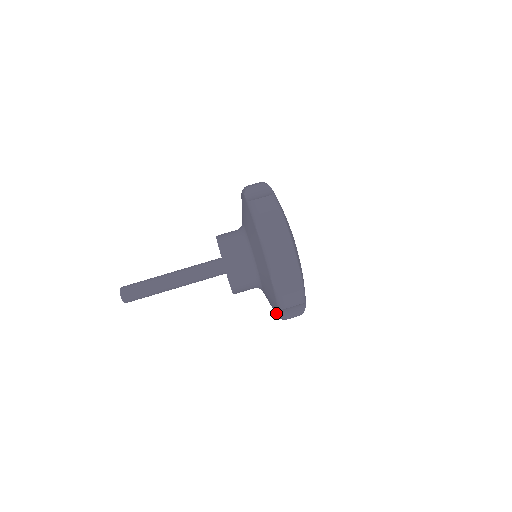
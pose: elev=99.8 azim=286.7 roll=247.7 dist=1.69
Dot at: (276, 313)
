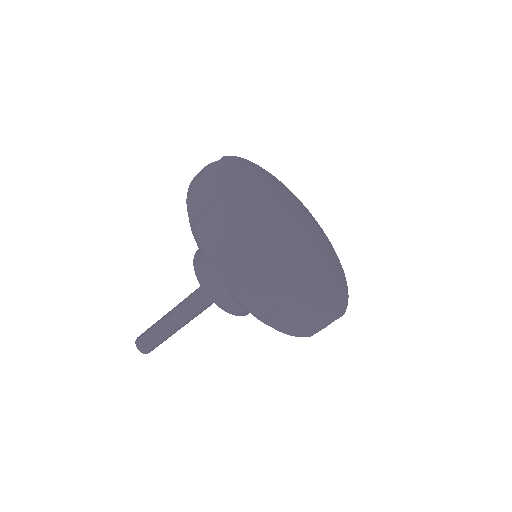
Dot at: occluded
